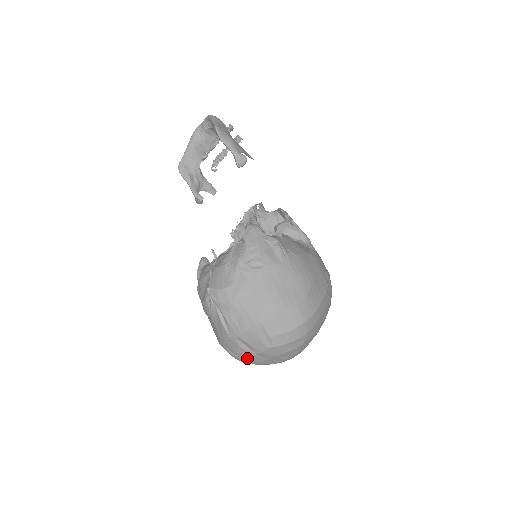
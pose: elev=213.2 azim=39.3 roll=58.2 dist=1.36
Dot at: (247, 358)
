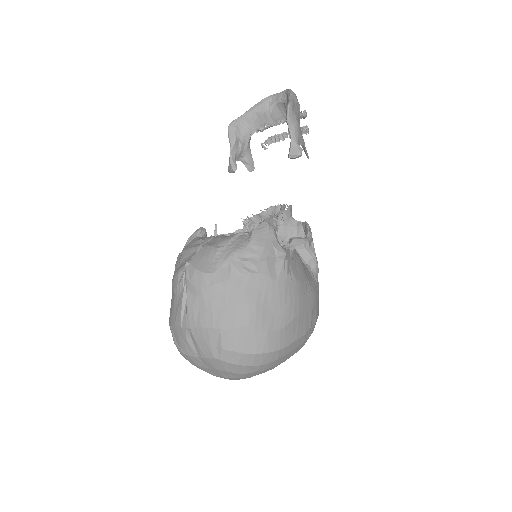
Dot at: (187, 354)
